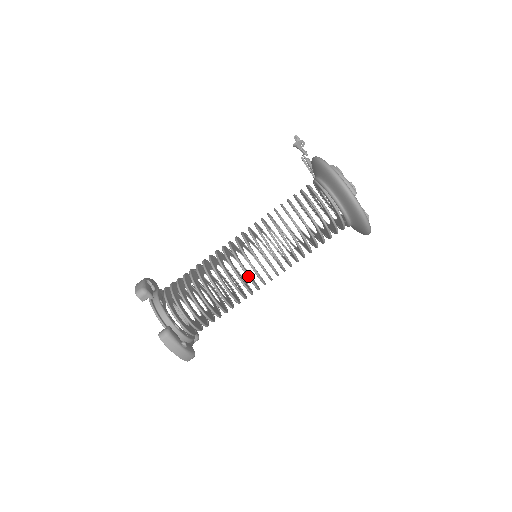
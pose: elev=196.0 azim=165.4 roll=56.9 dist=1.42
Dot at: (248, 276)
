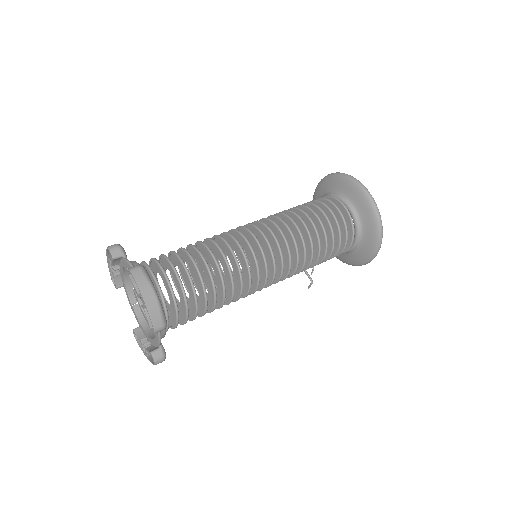
Dot at: (250, 246)
